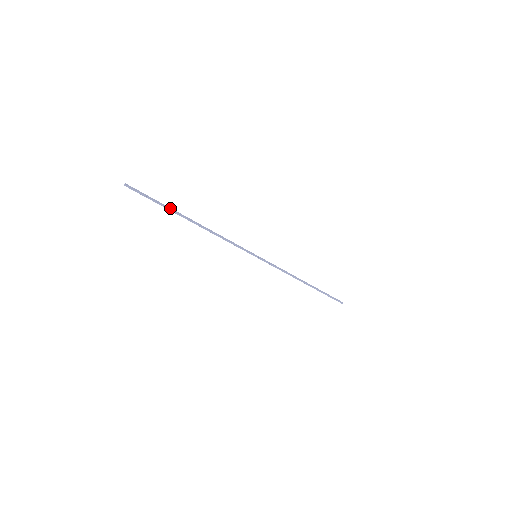
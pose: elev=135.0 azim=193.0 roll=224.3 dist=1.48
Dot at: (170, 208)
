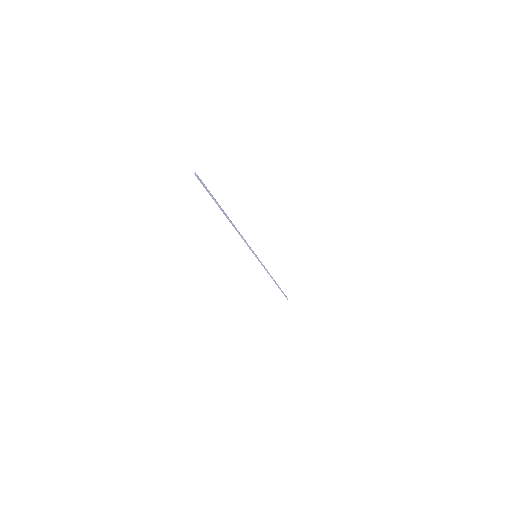
Dot at: occluded
